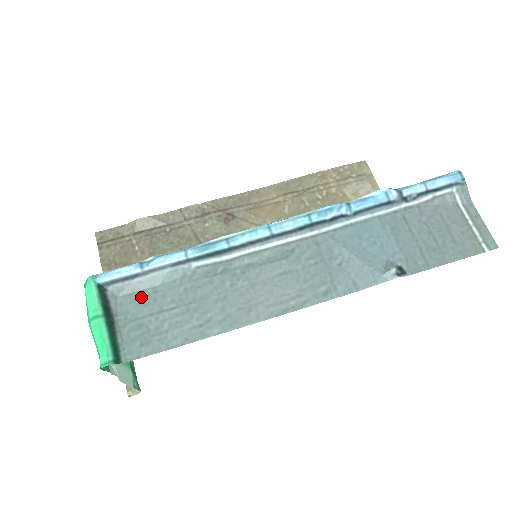
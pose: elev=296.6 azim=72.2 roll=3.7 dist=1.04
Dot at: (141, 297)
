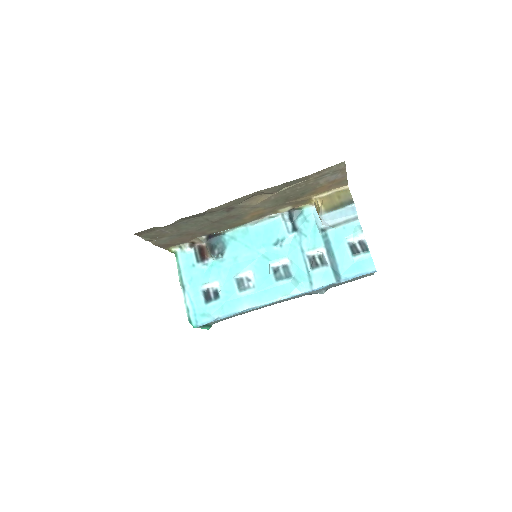
Dot at: occluded
